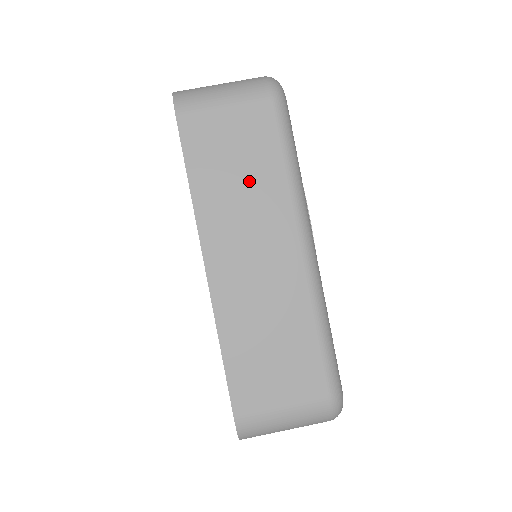
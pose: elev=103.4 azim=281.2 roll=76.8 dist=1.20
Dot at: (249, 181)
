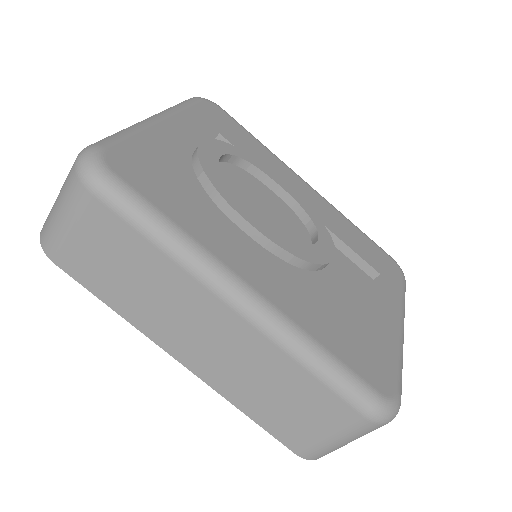
Dot at: (145, 279)
